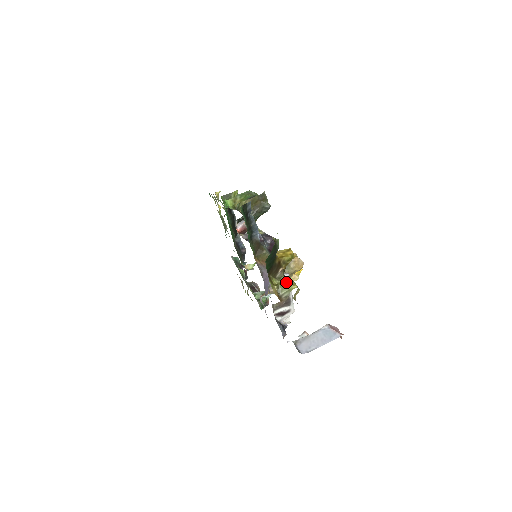
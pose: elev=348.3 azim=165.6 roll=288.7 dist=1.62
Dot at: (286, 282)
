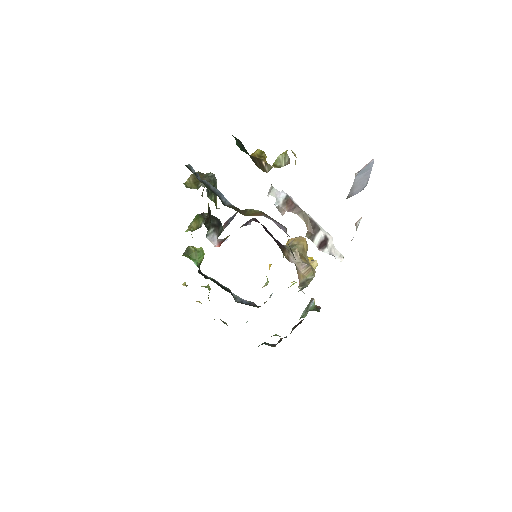
Dot at: (277, 160)
